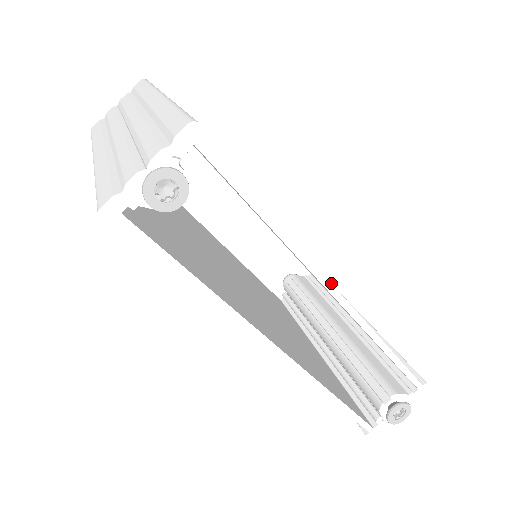
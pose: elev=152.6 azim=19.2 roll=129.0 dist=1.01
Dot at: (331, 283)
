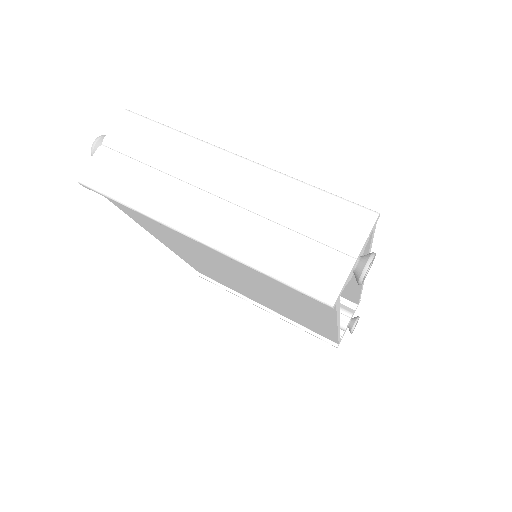
Dot at: occluded
